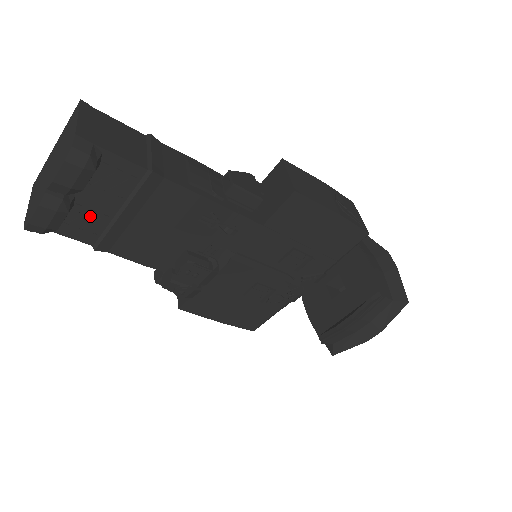
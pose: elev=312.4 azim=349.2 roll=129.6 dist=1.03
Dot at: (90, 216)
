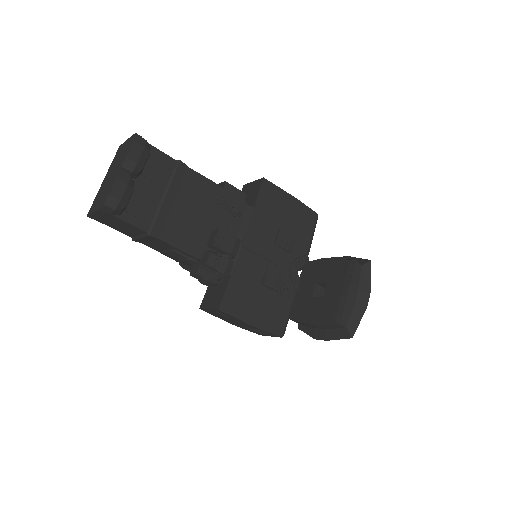
Dot at: (144, 202)
